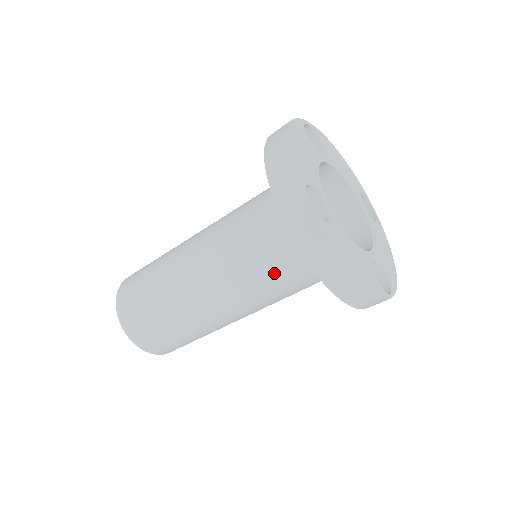
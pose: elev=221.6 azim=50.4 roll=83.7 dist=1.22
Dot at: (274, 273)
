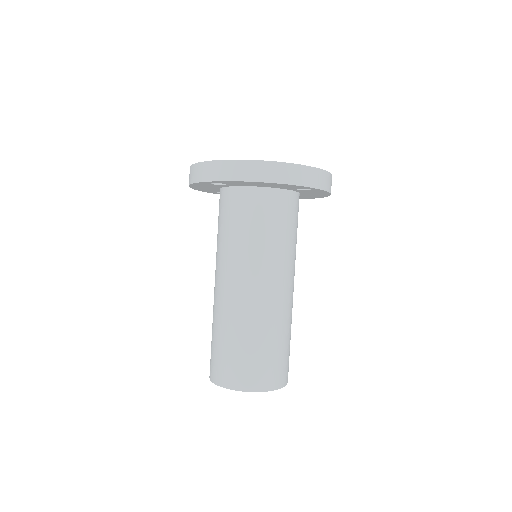
Dot at: (251, 229)
